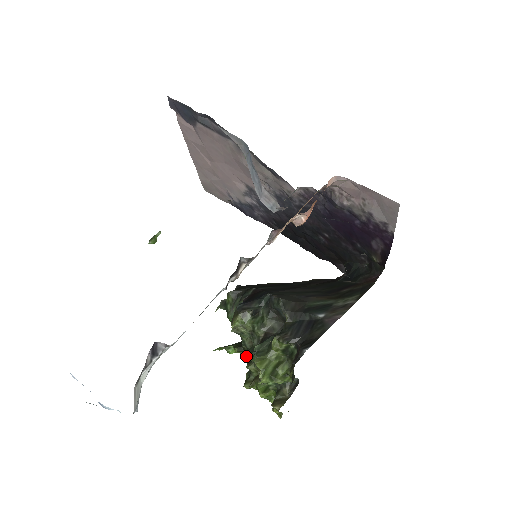
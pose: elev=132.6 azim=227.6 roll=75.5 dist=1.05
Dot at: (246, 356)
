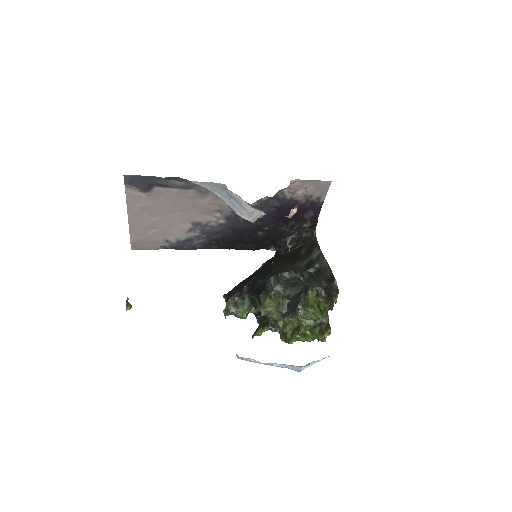
Dot at: (272, 329)
